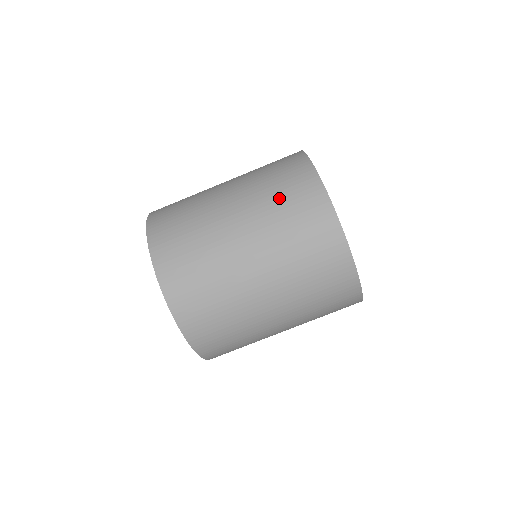
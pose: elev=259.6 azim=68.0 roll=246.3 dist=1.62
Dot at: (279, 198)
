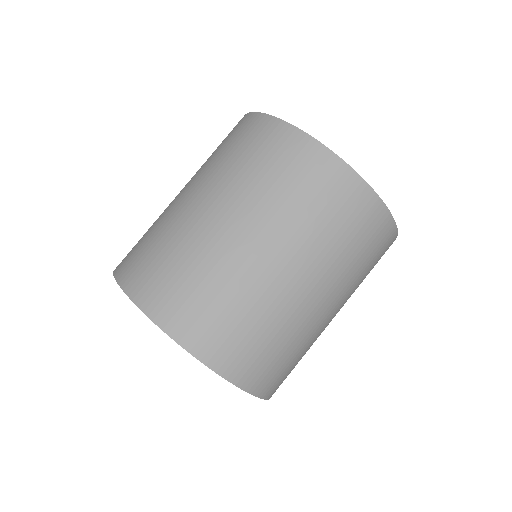
Dot at: occluded
